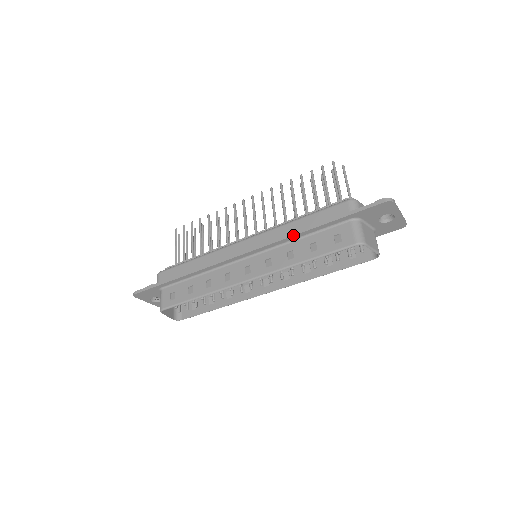
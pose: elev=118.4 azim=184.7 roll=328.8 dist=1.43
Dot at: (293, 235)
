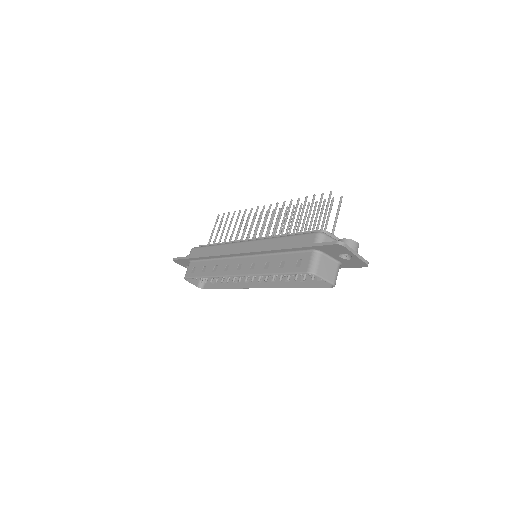
Dot at: (271, 250)
